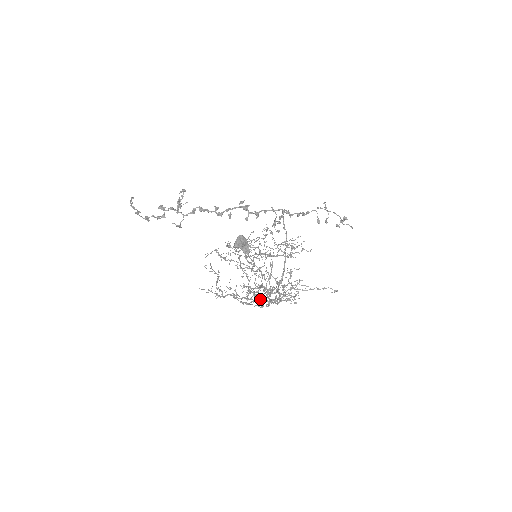
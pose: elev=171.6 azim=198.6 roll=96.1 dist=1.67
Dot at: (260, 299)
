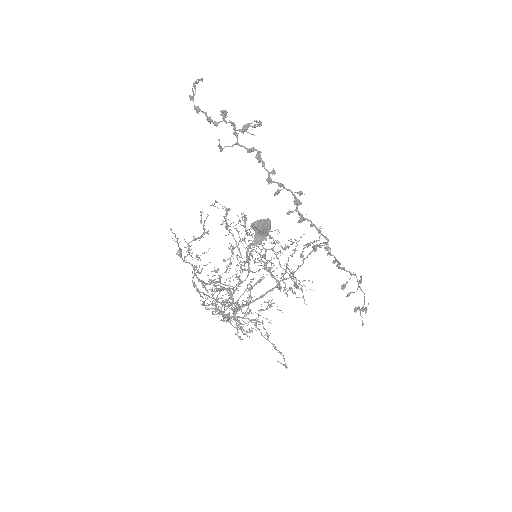
Dot at: (215, 299)
